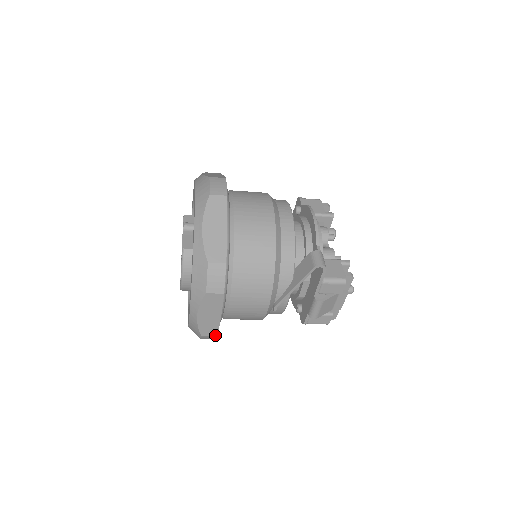
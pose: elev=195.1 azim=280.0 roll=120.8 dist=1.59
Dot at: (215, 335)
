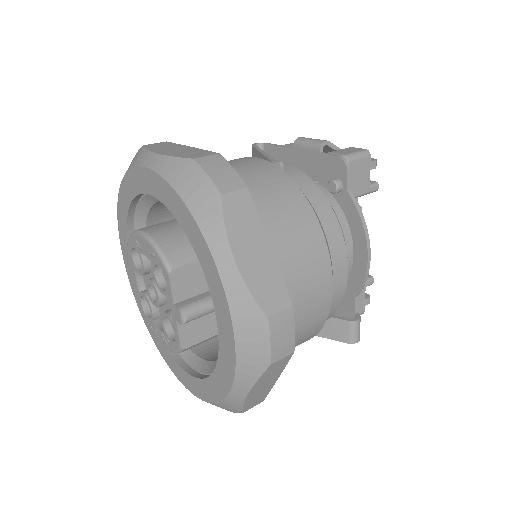
Dot at: occluded
